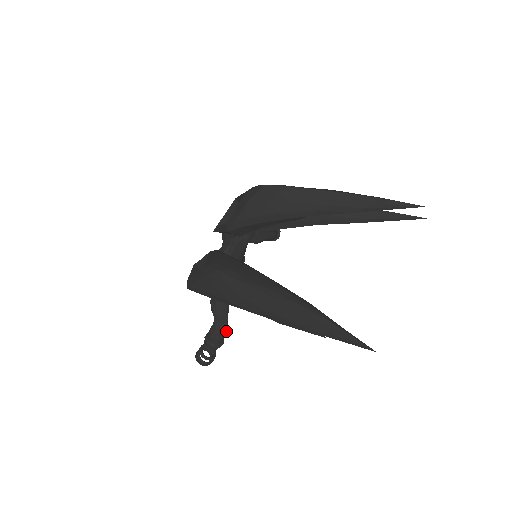
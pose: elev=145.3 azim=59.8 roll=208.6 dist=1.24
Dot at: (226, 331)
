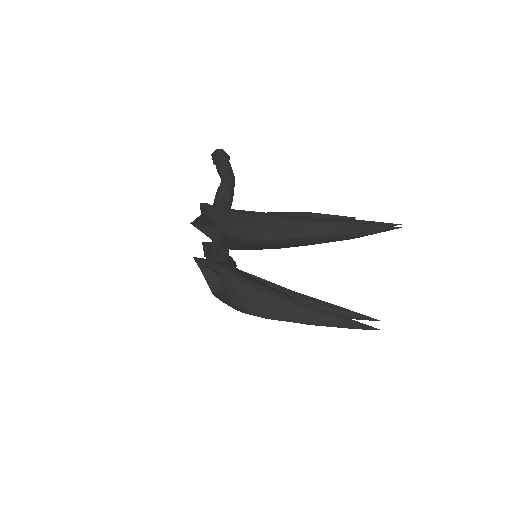
Dot at: occluded
